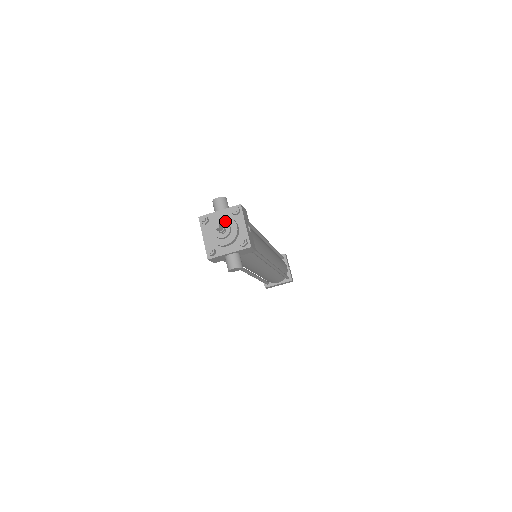
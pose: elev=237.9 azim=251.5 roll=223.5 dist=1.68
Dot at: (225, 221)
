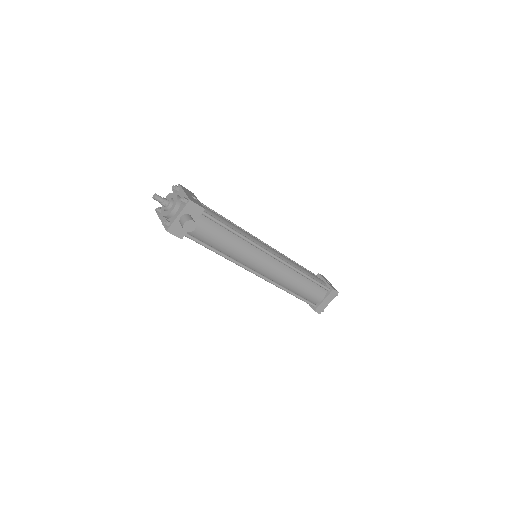
Dot at: occluded
